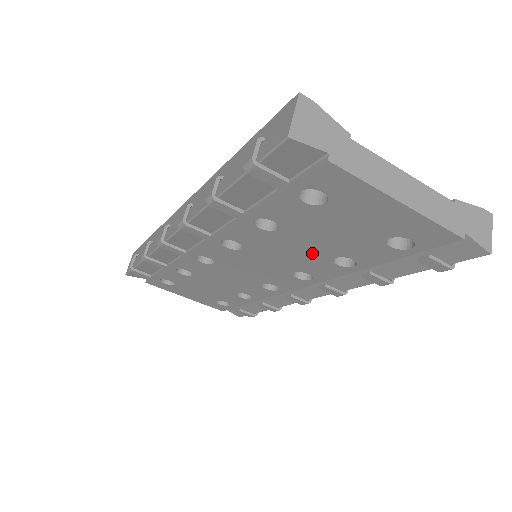
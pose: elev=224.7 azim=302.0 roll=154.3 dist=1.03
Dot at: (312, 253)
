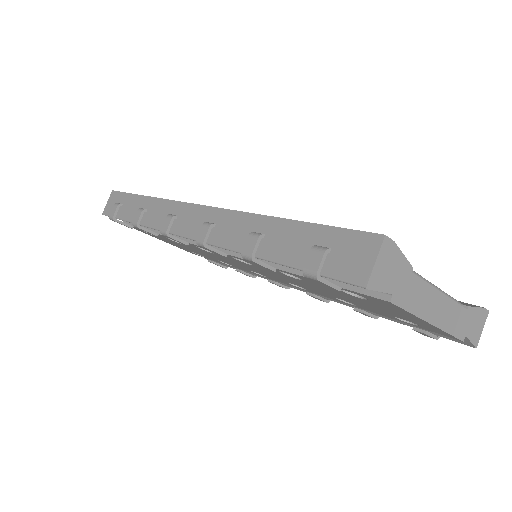
Dot at: (320, 291)
